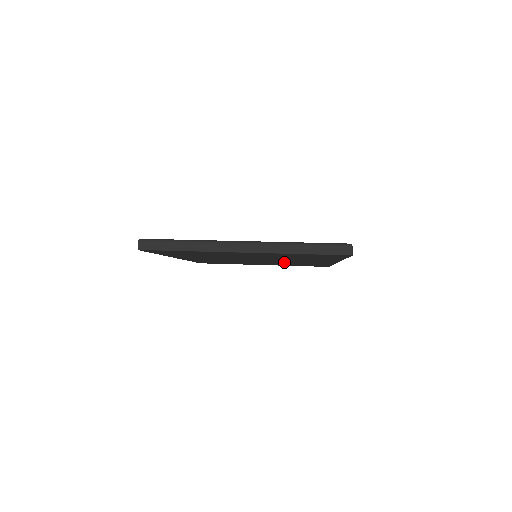
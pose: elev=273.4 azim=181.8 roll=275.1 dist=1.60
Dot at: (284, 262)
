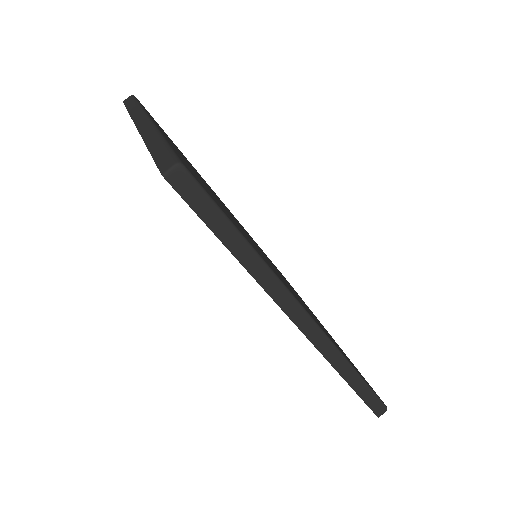
Dot at: occluded
